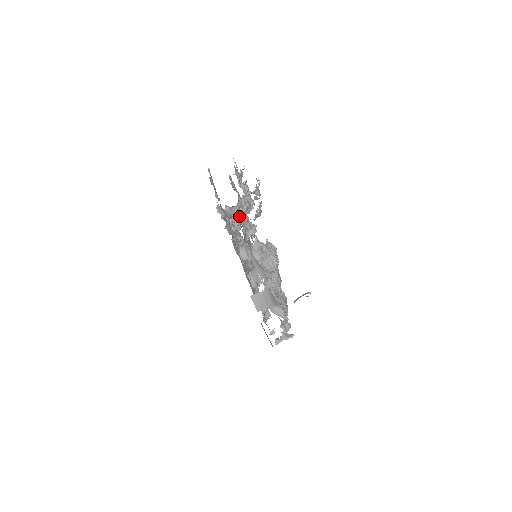
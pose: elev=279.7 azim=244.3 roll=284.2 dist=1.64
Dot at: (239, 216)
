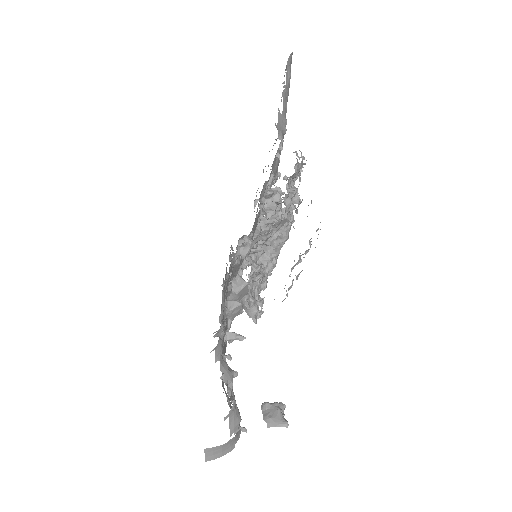
Dot at: (257, 241)
